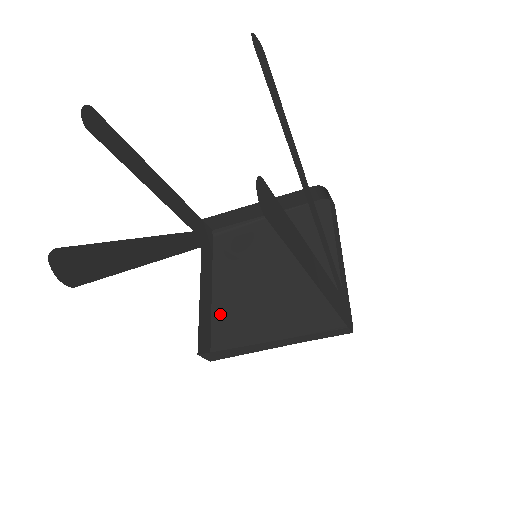
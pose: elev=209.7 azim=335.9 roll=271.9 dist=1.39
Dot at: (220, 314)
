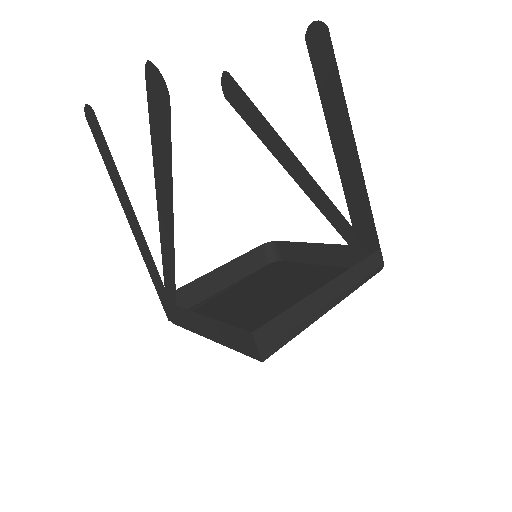
Dot at: occluded
